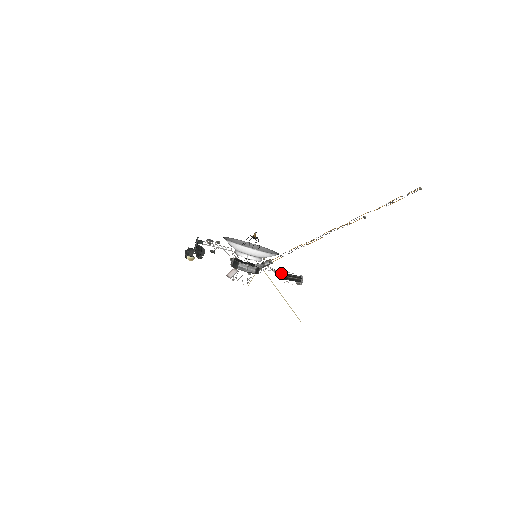
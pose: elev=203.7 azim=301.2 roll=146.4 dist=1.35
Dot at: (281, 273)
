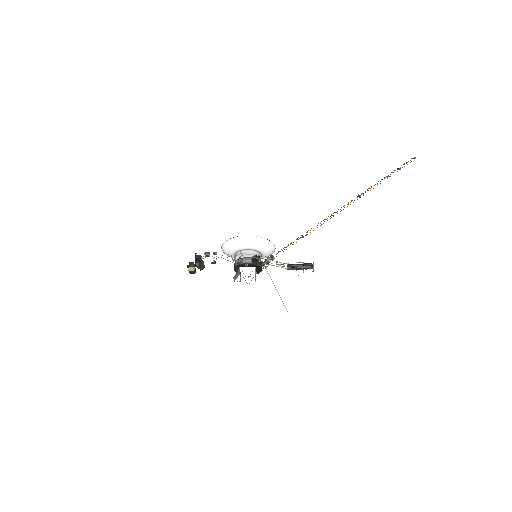
Dot at: (288, 265)
